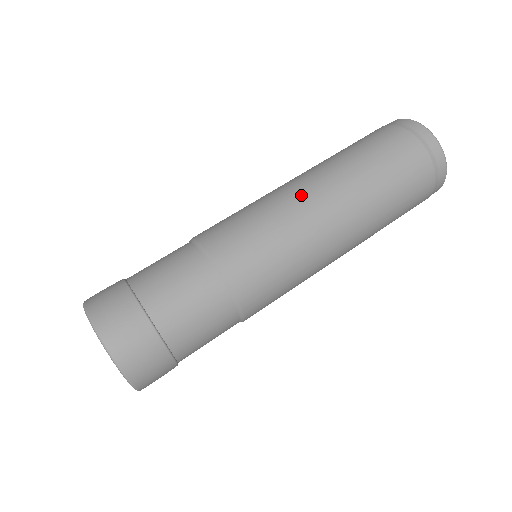
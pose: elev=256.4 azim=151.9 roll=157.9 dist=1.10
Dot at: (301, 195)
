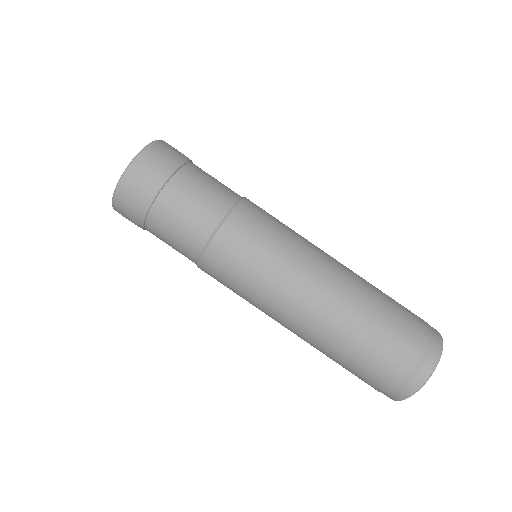
Dot at: (323, 251)
